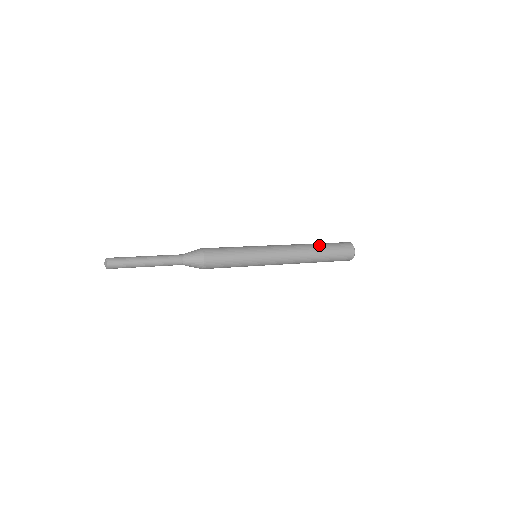
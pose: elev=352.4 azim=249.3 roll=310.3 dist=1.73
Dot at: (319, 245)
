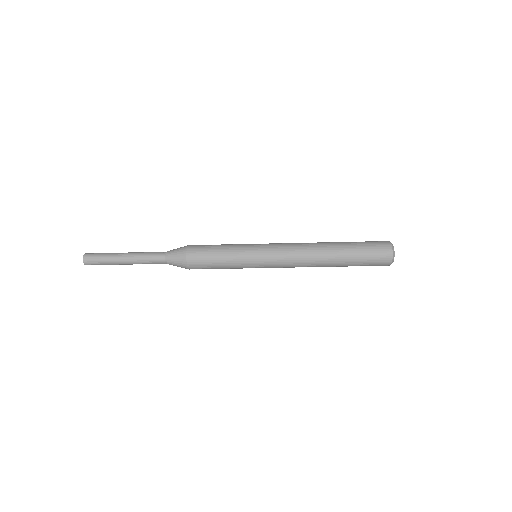
Dot at: (341, 244)
